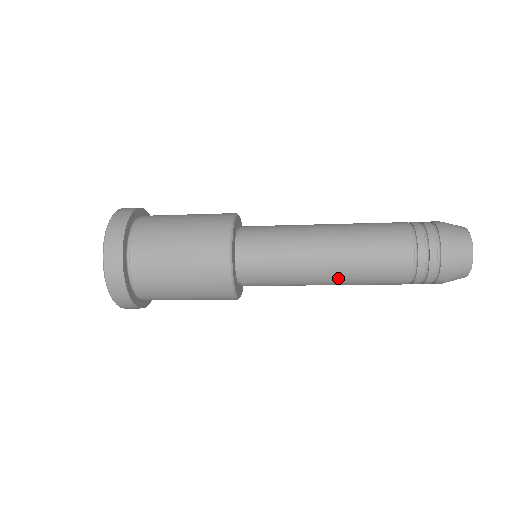
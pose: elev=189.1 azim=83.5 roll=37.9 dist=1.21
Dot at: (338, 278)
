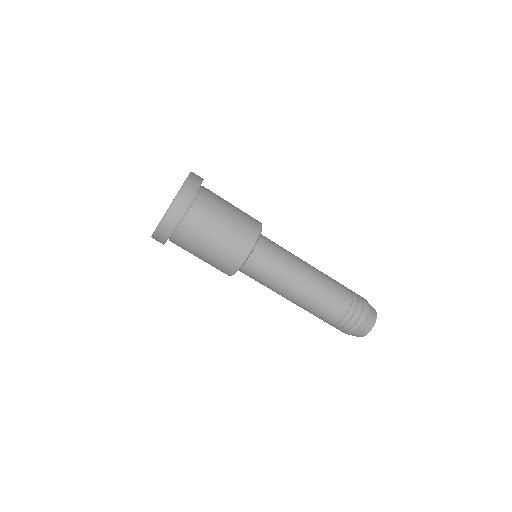
Dot at: (311, 281)
